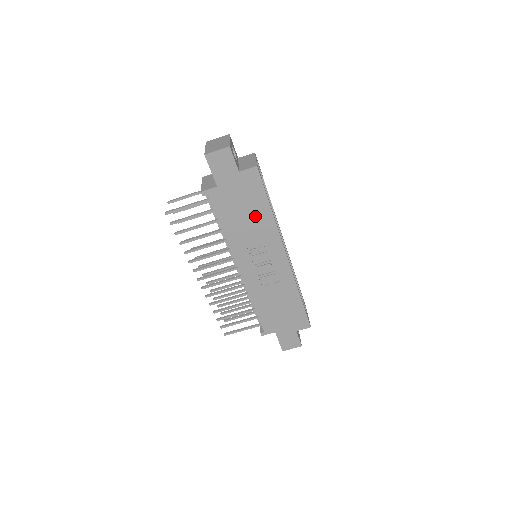
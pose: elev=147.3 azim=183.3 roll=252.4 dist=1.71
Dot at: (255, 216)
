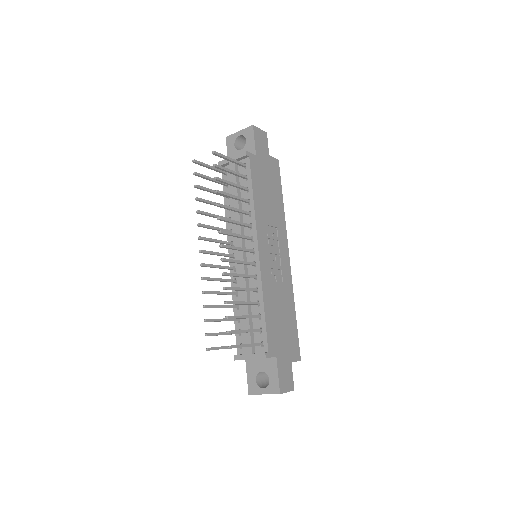
Dot at: (274, 200)
